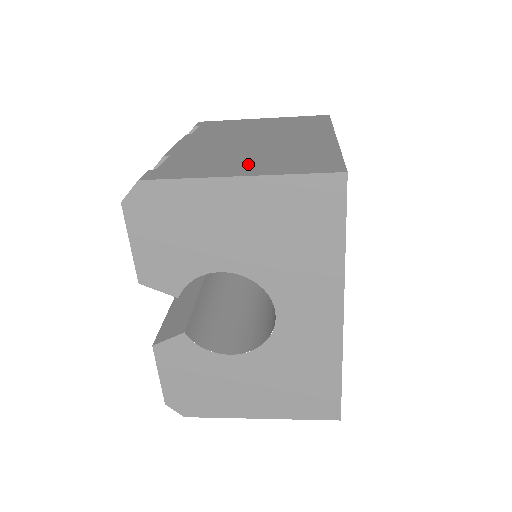
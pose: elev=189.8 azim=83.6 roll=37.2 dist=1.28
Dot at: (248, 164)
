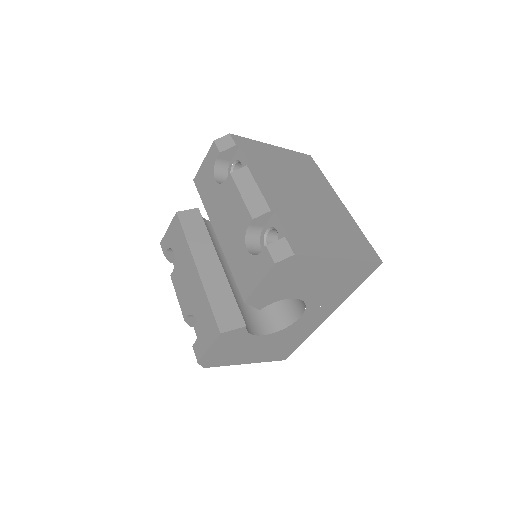
Dot at: (333, 241)
